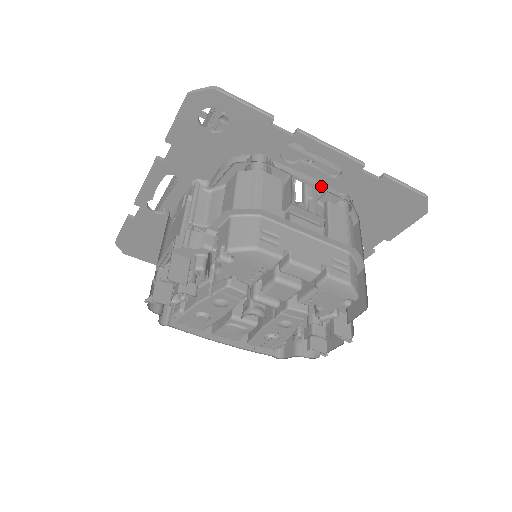
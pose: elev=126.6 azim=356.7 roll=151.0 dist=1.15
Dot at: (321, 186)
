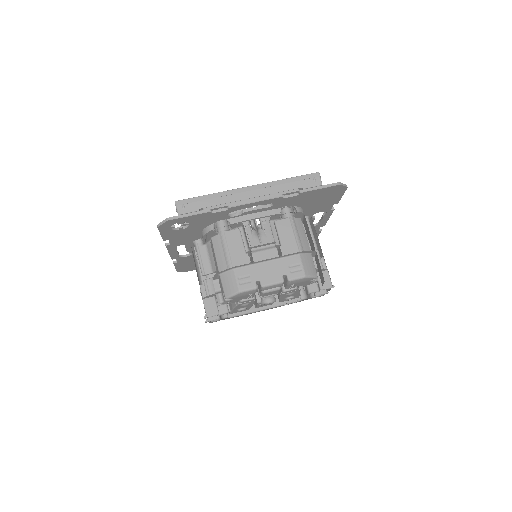
Dot at: (266, 215)
